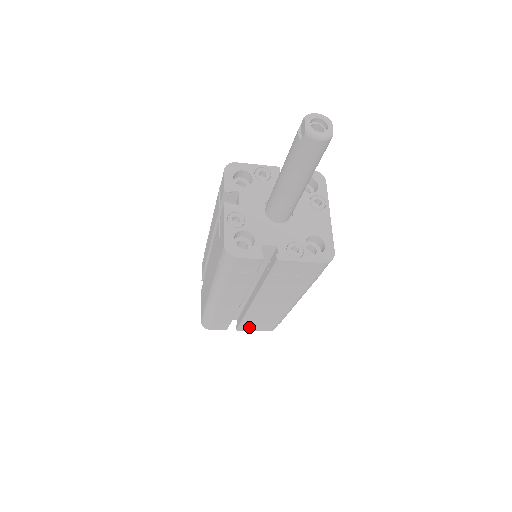
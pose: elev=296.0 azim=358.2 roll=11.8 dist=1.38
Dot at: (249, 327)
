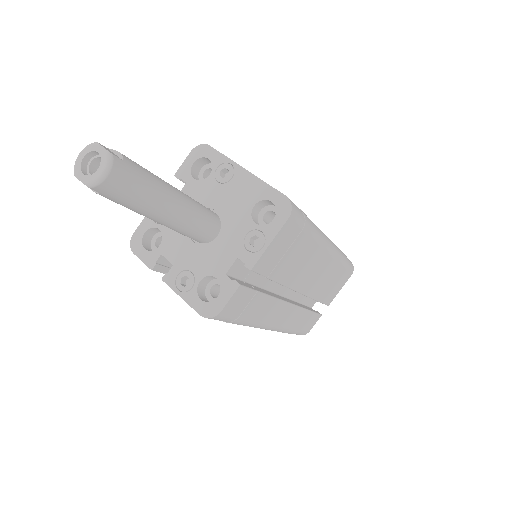
Dot at: (332, 294)
